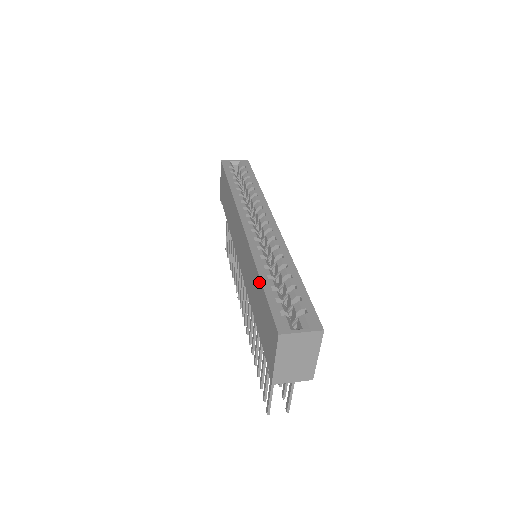
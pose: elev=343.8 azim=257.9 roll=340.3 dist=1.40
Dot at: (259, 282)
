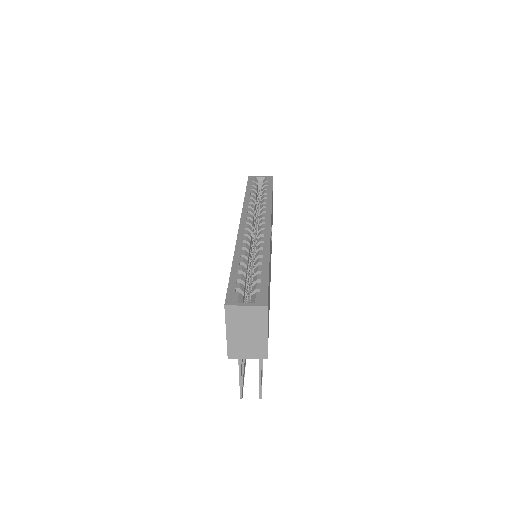
Dot at: occluded
